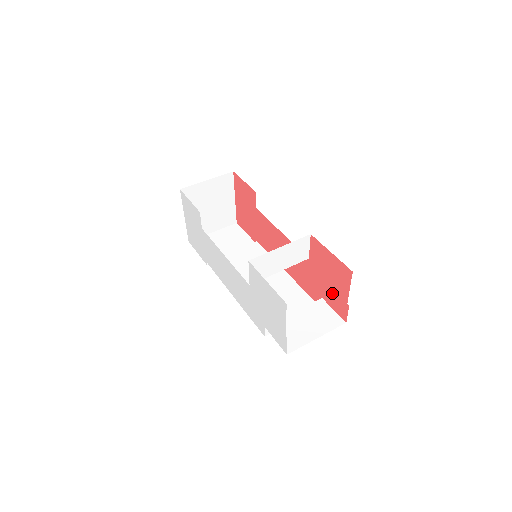
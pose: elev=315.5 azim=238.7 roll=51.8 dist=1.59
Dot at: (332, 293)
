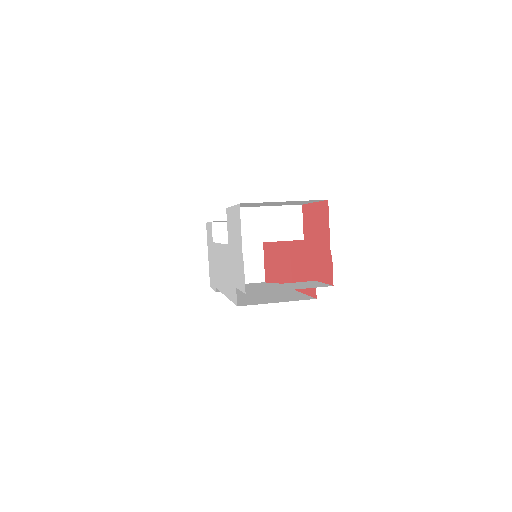
Dot at: (320, 259)
